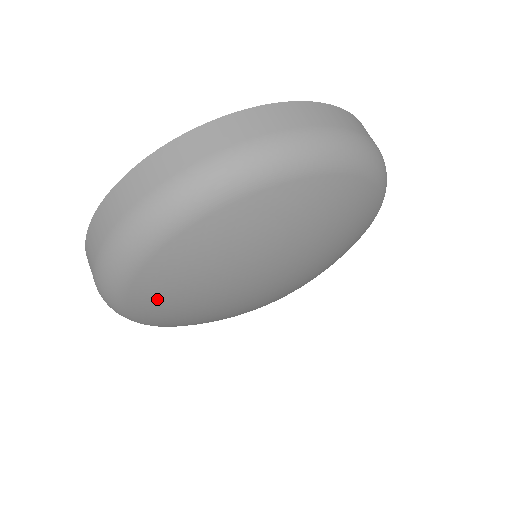
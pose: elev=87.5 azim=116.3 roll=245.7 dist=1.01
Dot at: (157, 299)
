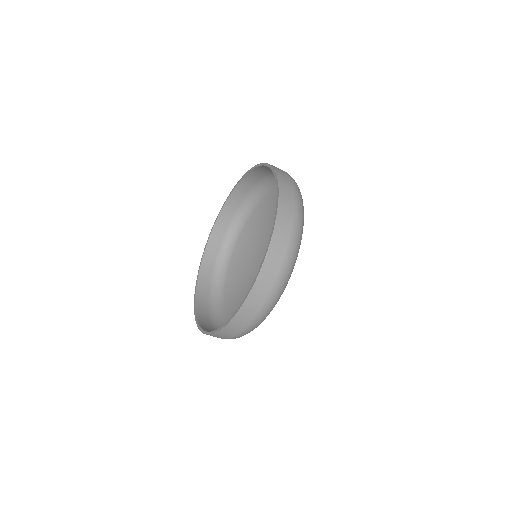
Dot at: occluded
